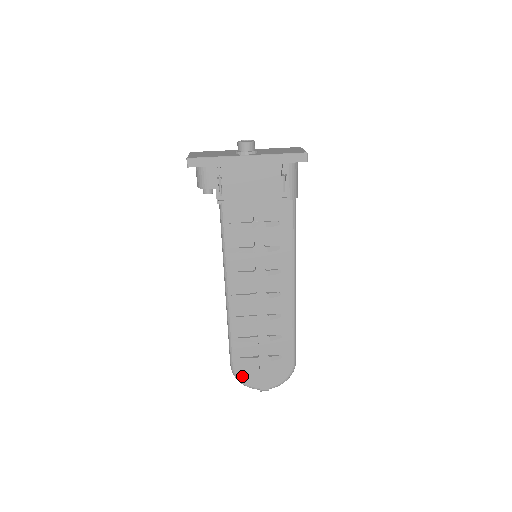
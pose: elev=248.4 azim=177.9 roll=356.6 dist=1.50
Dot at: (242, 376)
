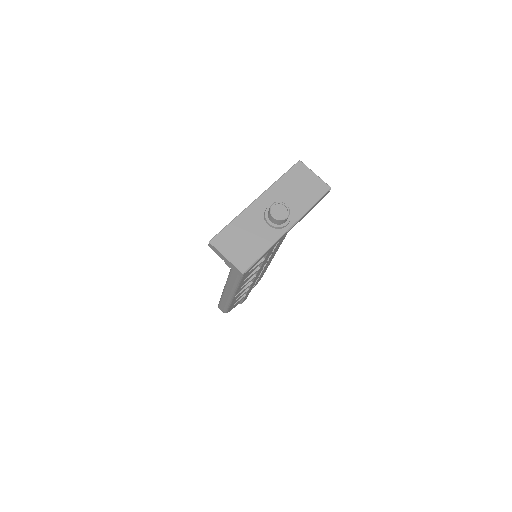
Dot at: (231, 309)
